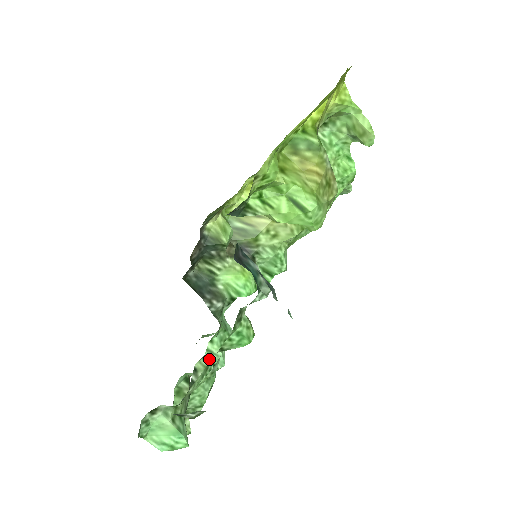
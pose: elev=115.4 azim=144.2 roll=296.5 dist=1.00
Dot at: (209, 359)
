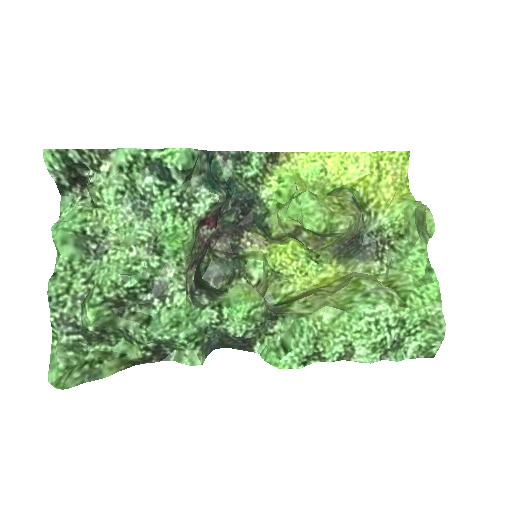
Dot at: (152, 319)
